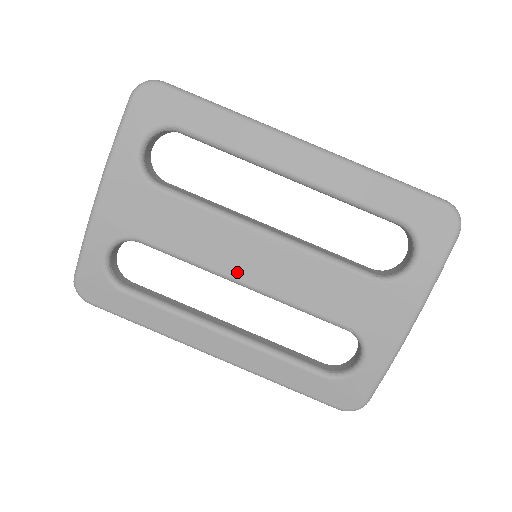
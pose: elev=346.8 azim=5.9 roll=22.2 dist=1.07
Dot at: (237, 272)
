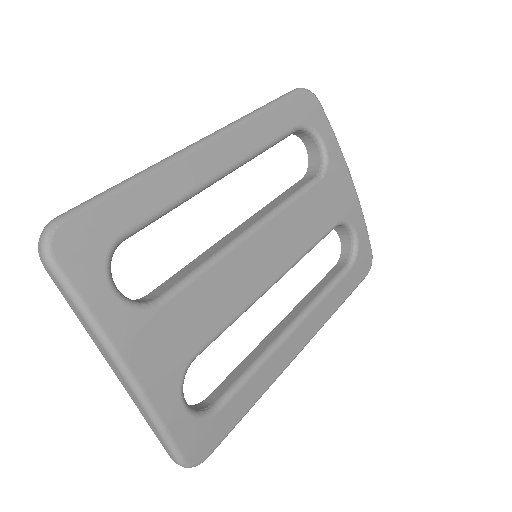
Dot at: (267, 279)
